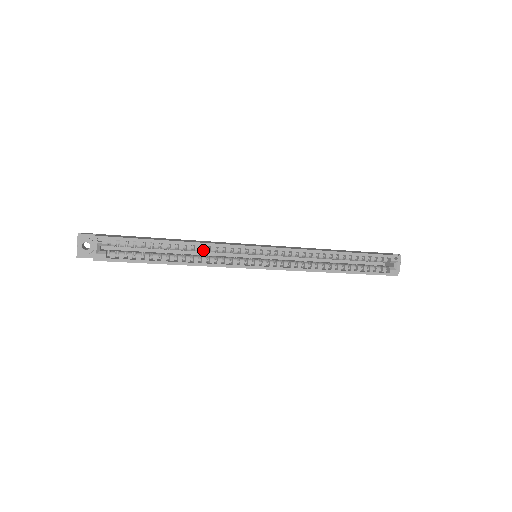
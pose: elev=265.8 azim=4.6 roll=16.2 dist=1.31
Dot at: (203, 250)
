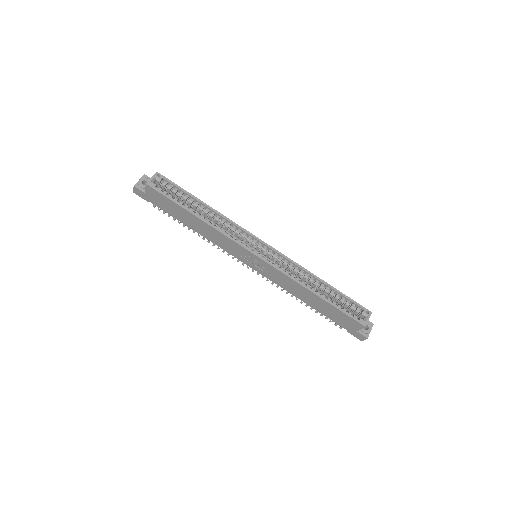
Dot at: (221, 221)
